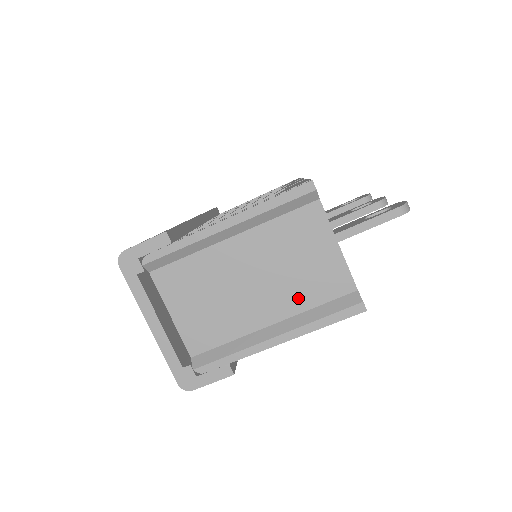
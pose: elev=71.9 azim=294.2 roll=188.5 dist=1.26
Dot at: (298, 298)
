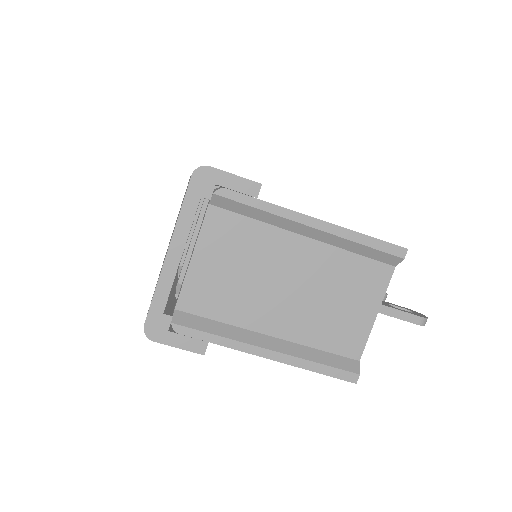
Dot at: (311, 331)
